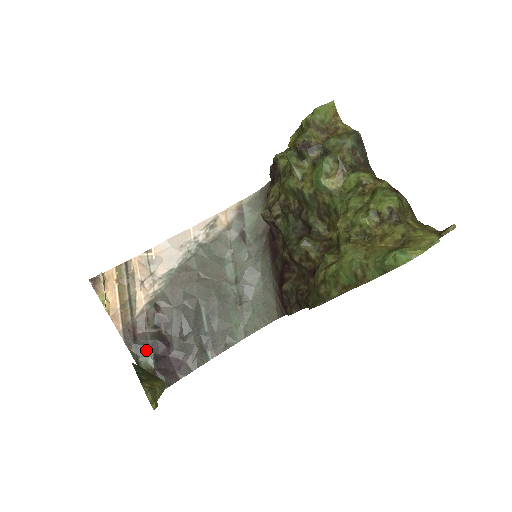
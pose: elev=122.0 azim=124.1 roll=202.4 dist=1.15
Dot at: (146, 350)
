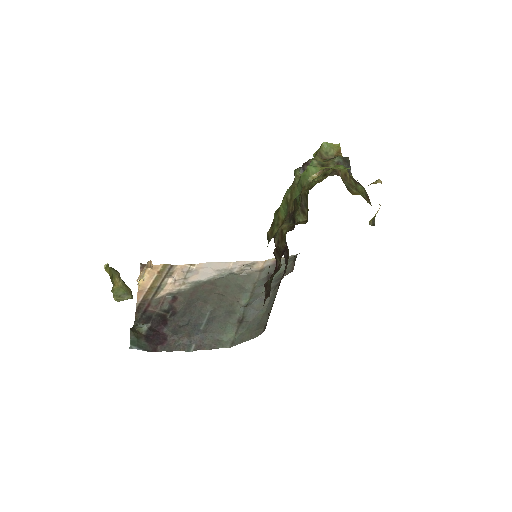
Dot at: (147, 321)
